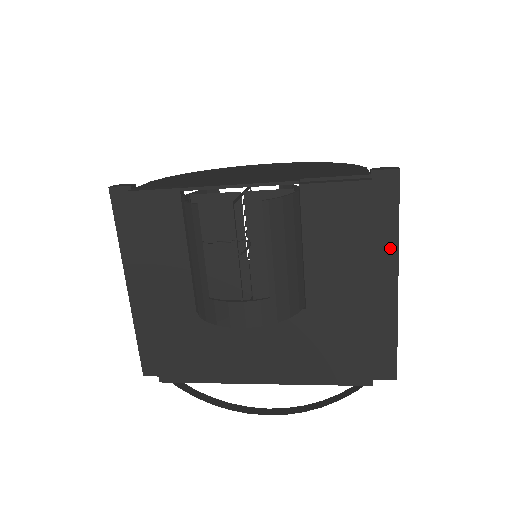
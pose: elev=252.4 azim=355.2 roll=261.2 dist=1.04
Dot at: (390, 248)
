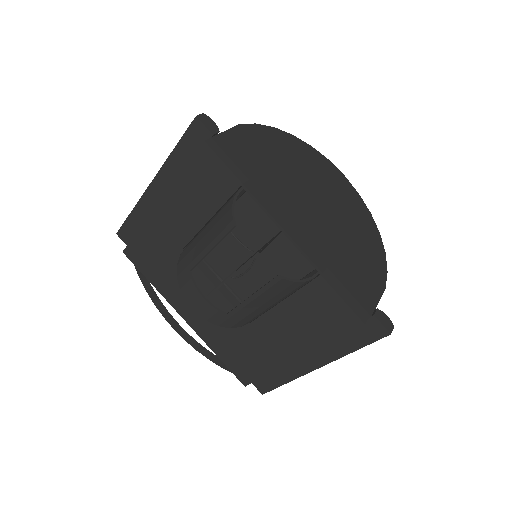
Dot at: (334, 354)
